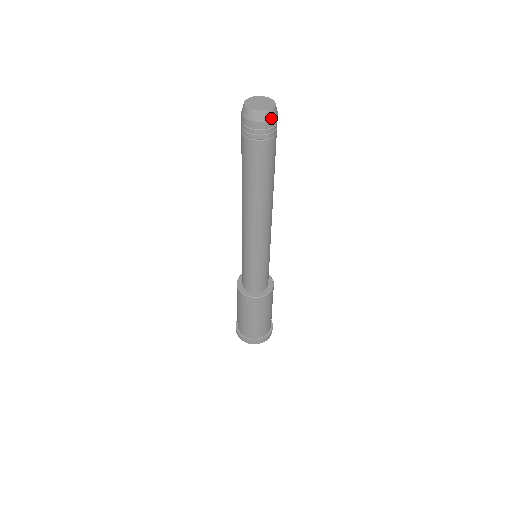
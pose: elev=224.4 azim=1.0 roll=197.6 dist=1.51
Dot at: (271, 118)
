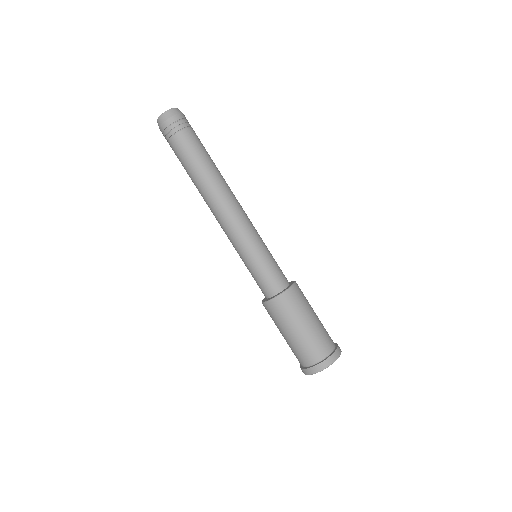
Dot at: (165, 119)
